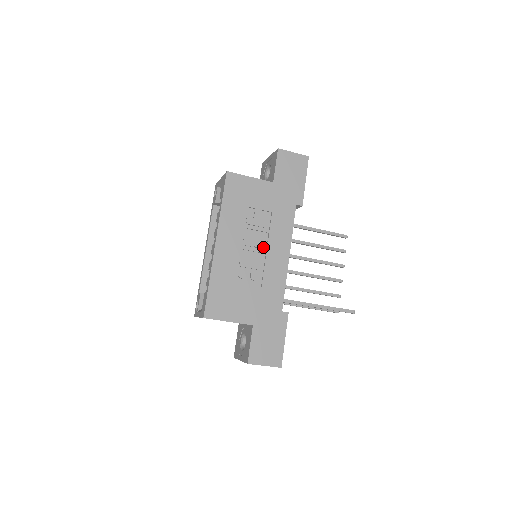
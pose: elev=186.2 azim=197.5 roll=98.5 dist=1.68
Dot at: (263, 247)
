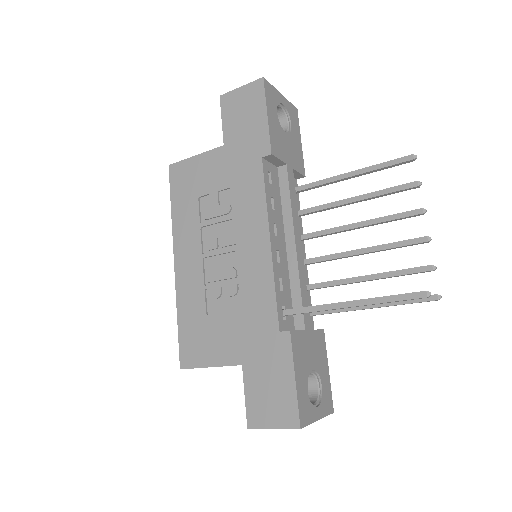
Dot at: (231, 243)
